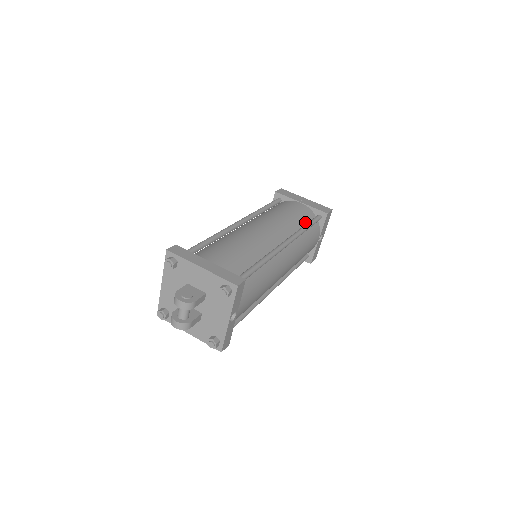
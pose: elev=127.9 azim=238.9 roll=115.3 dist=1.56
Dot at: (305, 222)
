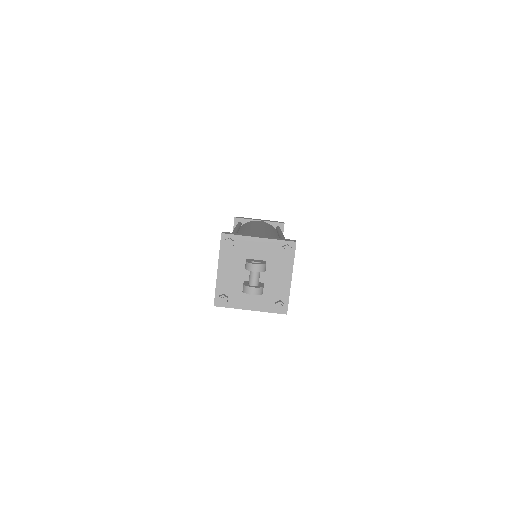
Dot at: occluded
